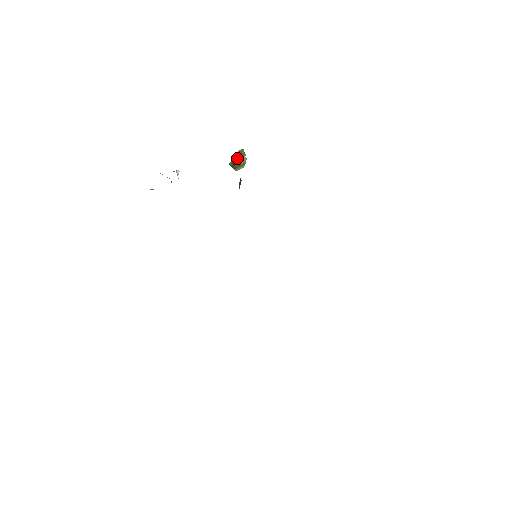
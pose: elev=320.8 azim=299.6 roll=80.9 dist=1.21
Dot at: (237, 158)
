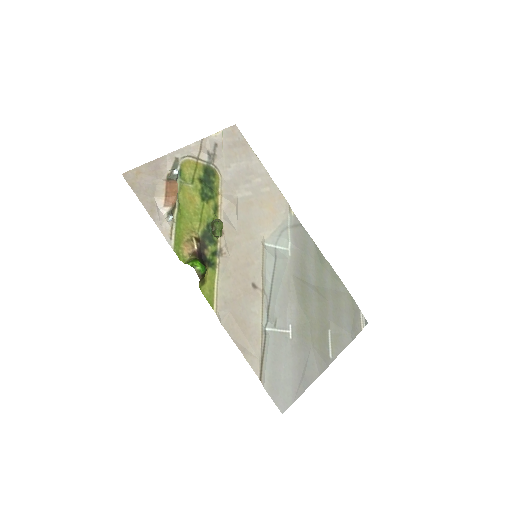
Dot at: (212, 232)
